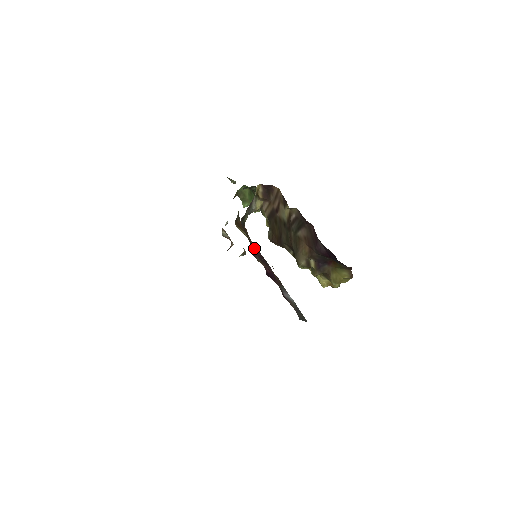
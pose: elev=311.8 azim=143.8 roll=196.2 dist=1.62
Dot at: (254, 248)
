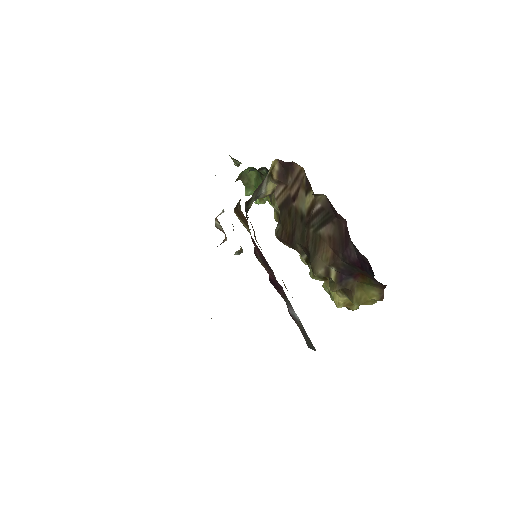
Dot at: occluded
